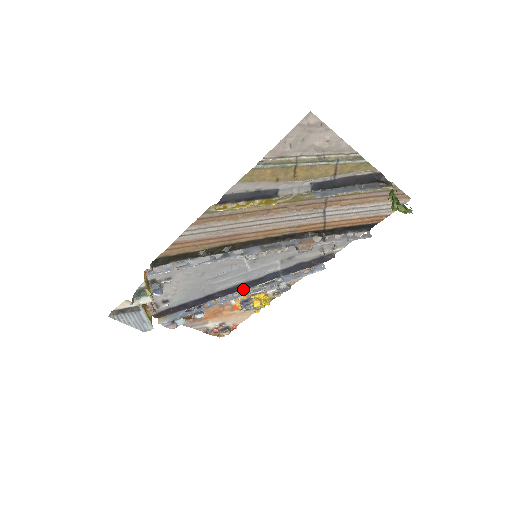
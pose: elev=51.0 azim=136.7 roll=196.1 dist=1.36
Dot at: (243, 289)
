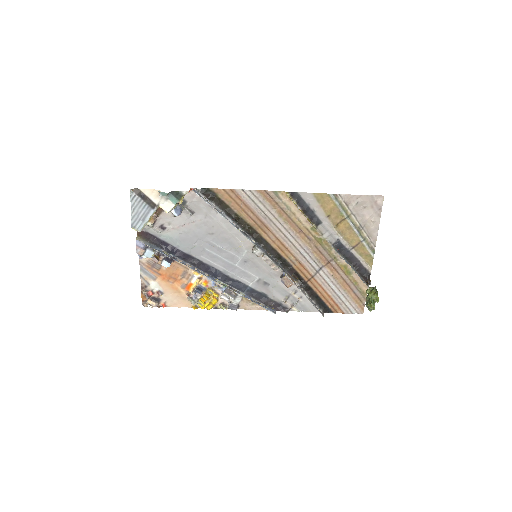
Dot at: (213, 276)
